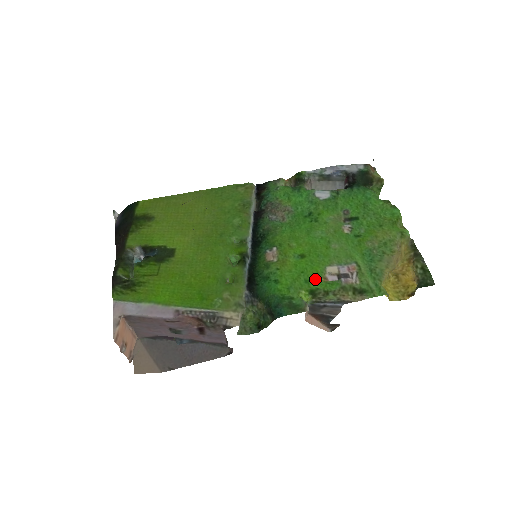
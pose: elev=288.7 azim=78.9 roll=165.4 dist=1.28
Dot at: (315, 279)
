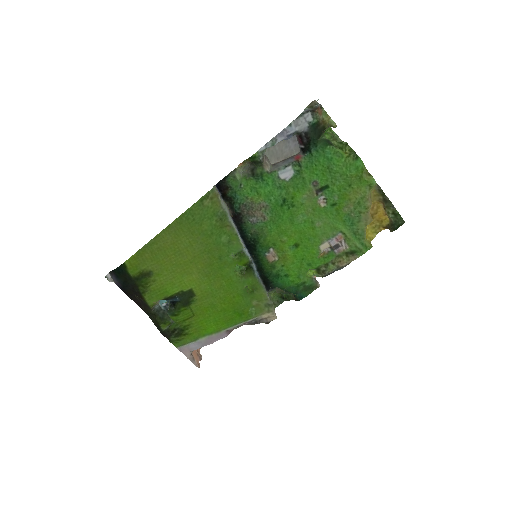
Dot at: (315, 260)
